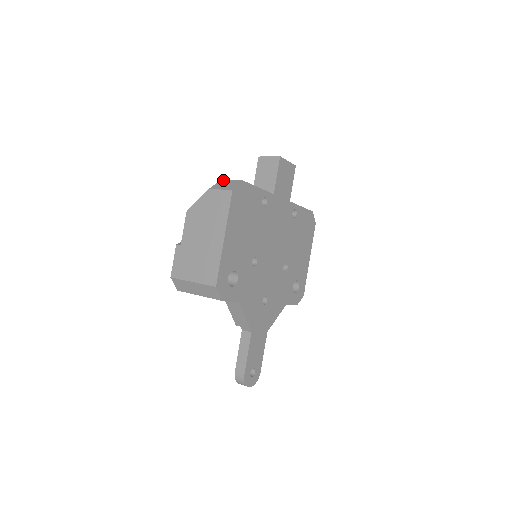
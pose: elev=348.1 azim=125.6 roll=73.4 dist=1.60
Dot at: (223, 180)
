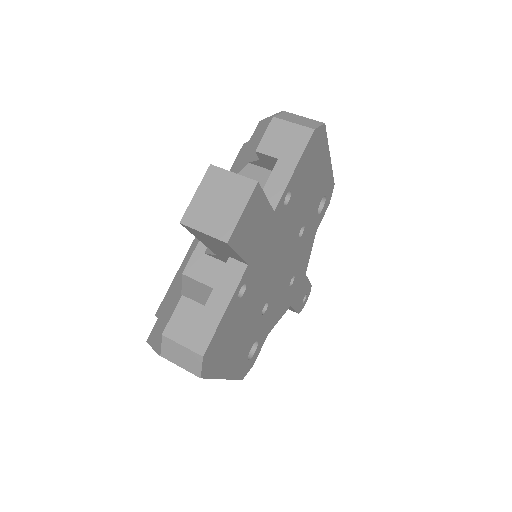
Dot at: (168, 341)
